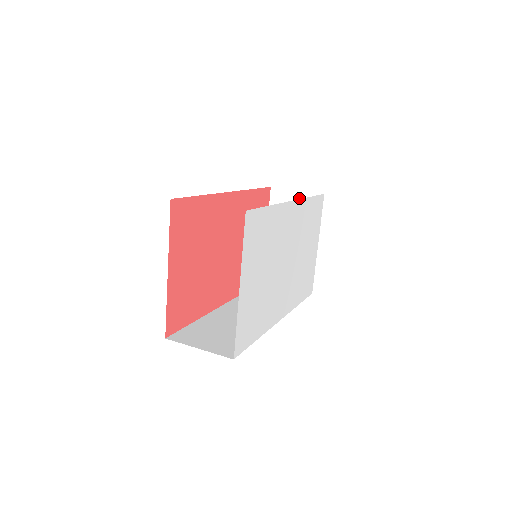
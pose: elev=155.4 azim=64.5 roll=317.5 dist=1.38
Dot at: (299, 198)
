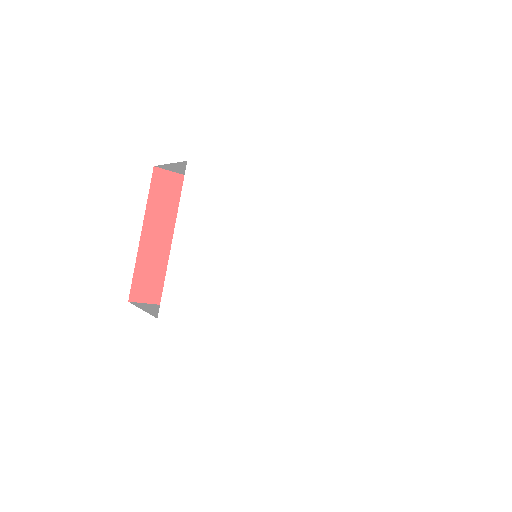
Dot at: occluded
